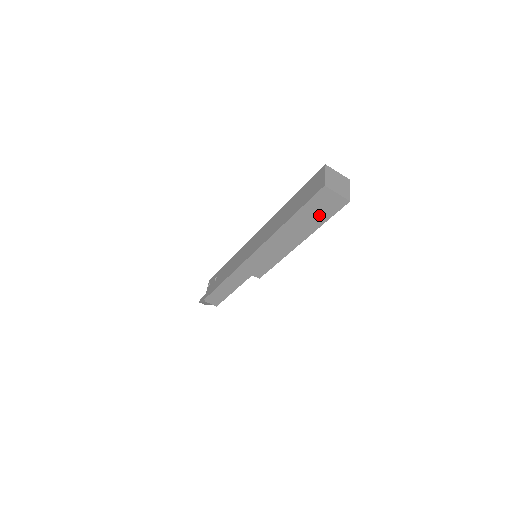
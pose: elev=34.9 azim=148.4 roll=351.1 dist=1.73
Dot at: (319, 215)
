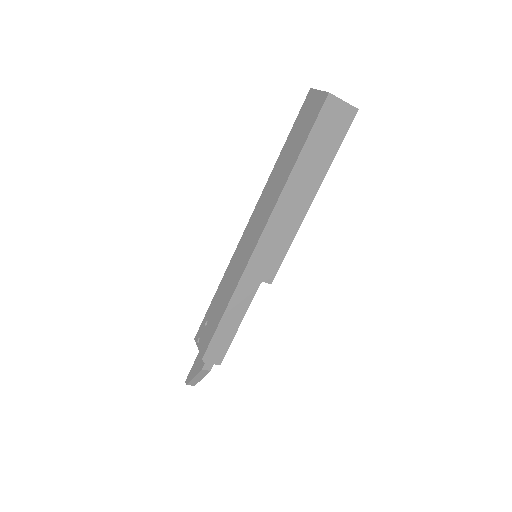
Dot at: (328, 143)
